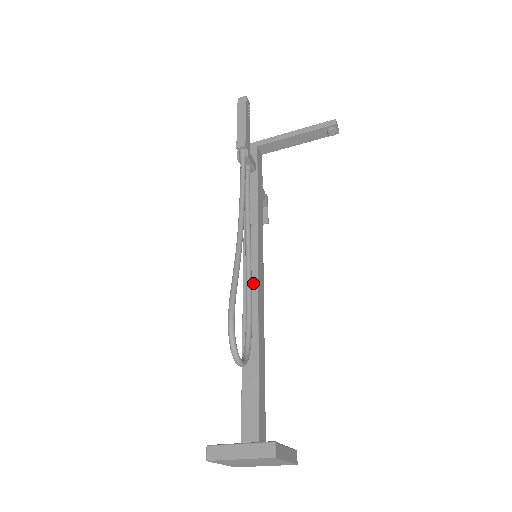
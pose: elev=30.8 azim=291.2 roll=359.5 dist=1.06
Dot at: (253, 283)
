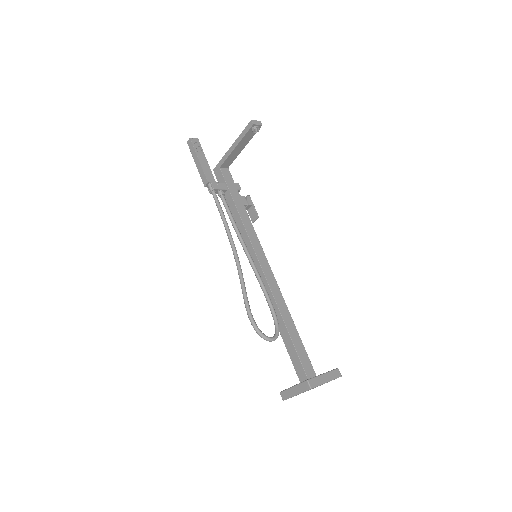
Dot at: (262, 277)
